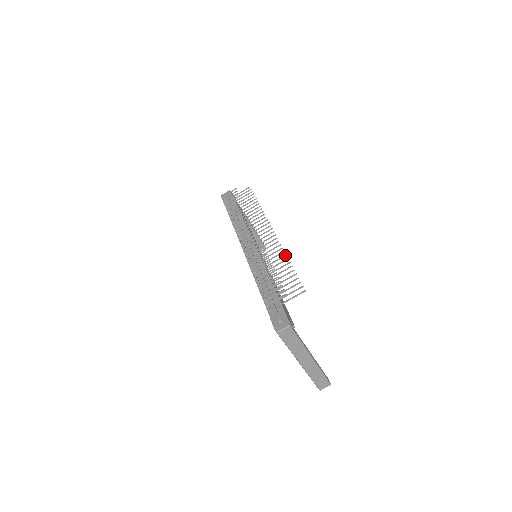
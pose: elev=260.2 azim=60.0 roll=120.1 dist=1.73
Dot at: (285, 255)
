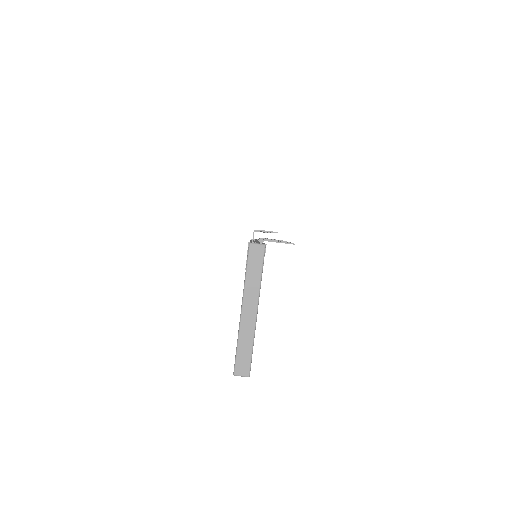
Dot at: occluded
